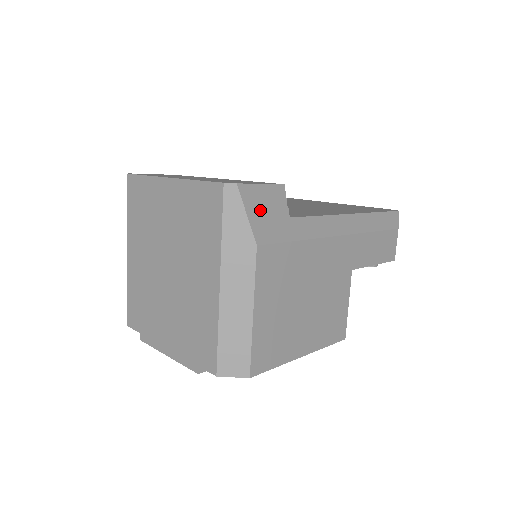
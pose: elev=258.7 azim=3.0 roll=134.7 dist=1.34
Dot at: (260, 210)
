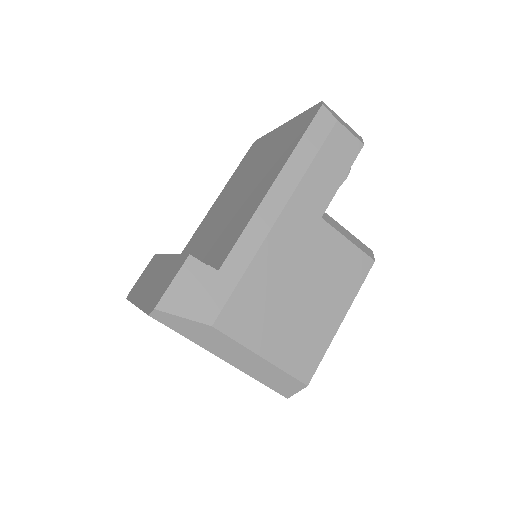
Dot at: (189, 300)
